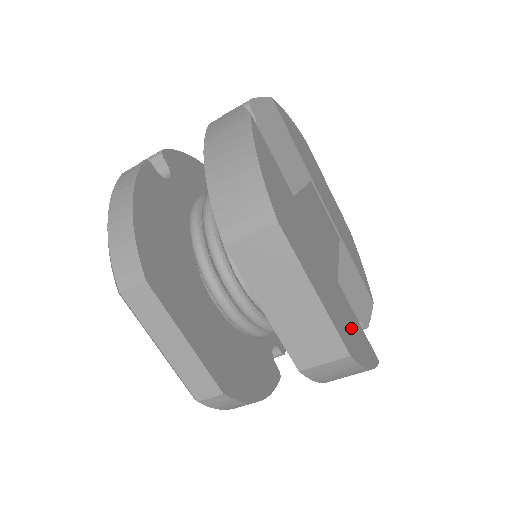
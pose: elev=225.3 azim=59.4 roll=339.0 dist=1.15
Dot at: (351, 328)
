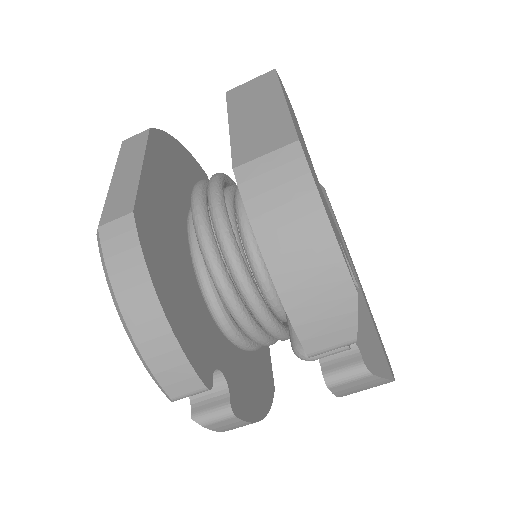
Dot at: (319, 190)
